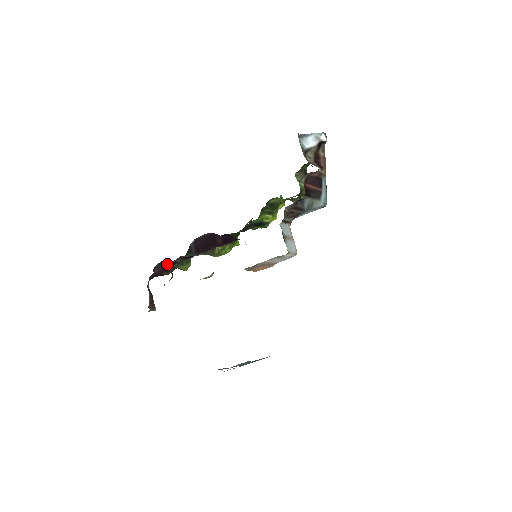
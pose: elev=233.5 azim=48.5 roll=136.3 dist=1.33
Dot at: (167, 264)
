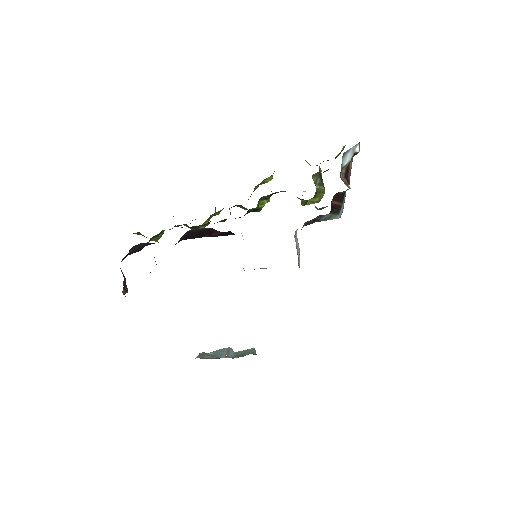
Dot at: (144, 244)
